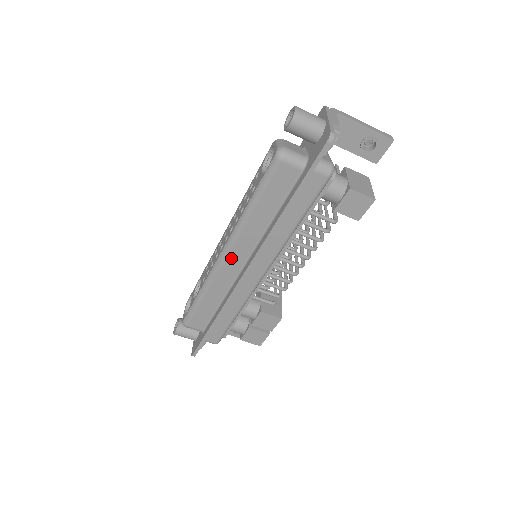
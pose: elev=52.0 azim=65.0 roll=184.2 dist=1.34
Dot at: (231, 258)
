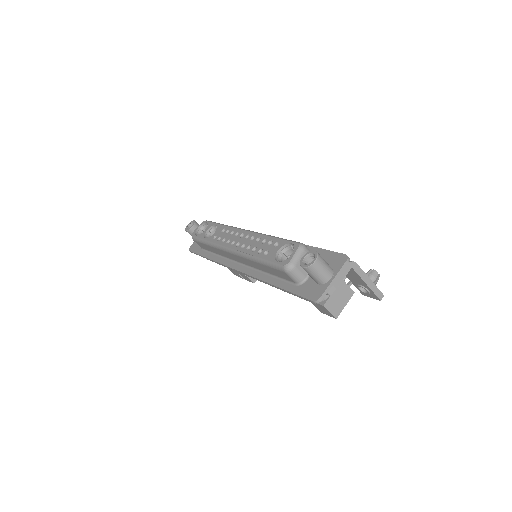
Dot at: (233, 255)
